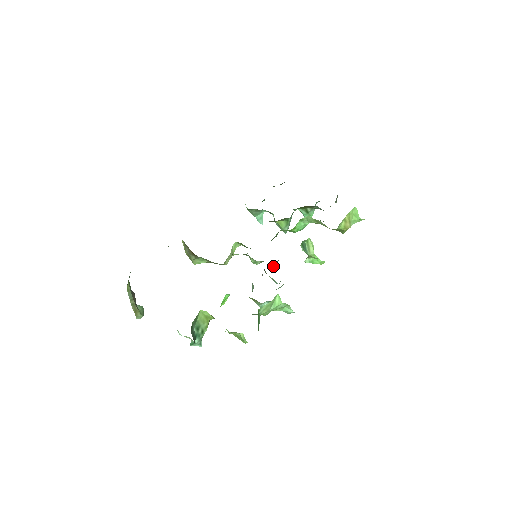
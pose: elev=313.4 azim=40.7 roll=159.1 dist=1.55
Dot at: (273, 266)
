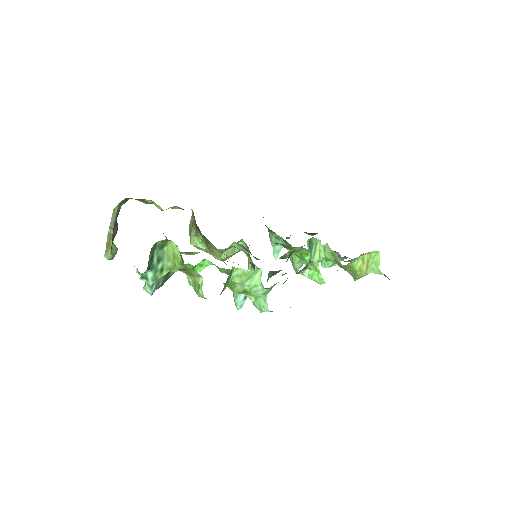
Dot at: (268, 274)
